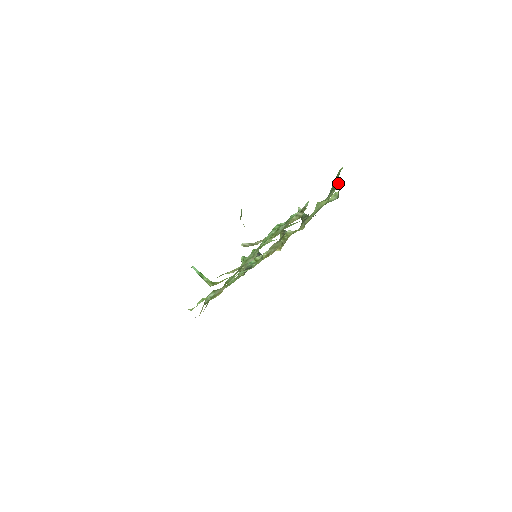
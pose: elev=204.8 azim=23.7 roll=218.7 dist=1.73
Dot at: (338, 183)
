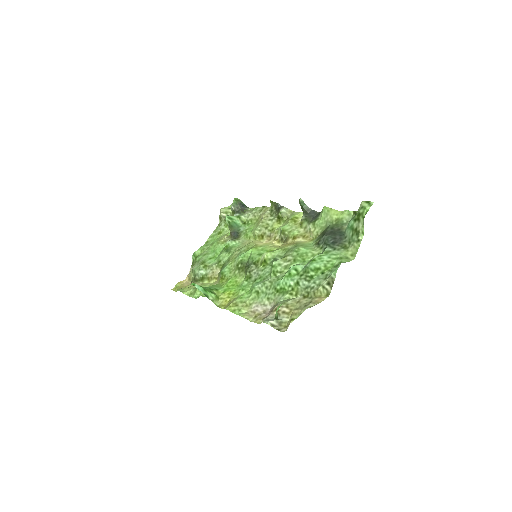
Dot at: (363, 234)
